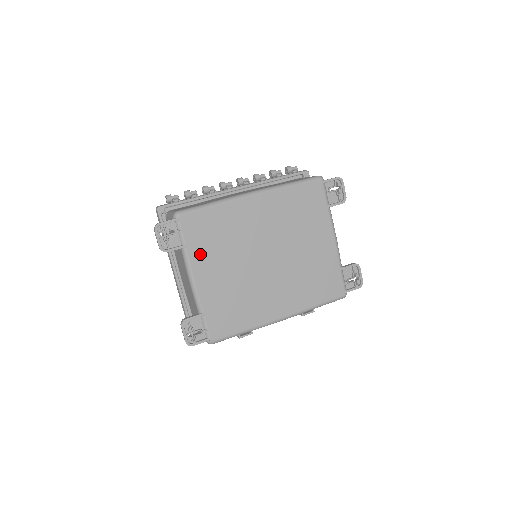
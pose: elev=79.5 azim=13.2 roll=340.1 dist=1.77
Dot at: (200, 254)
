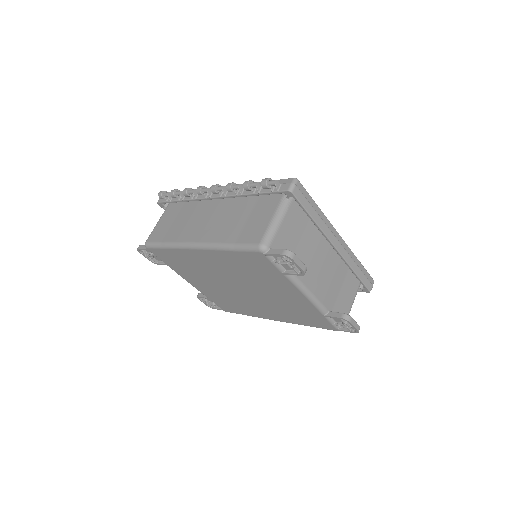
Dot at: (180, 271)
